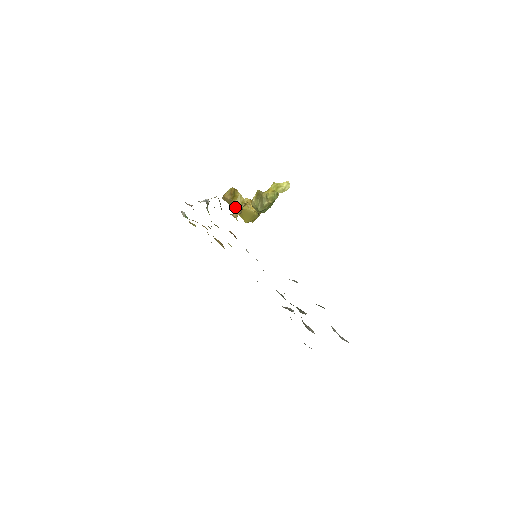
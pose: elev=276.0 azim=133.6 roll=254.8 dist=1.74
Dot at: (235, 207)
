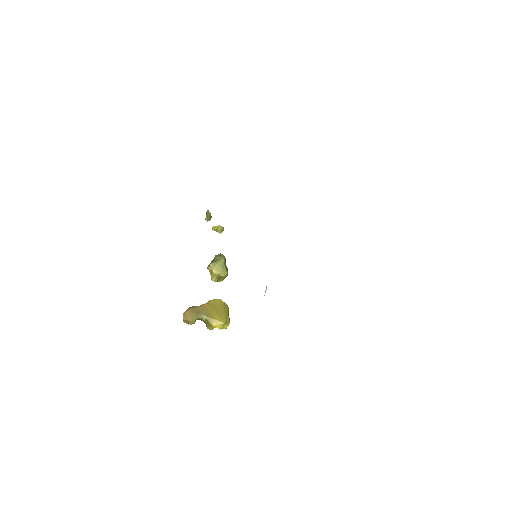
Dot at: (202, 310)
